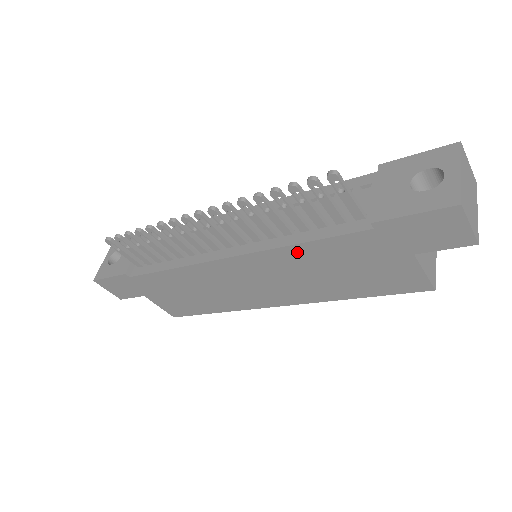
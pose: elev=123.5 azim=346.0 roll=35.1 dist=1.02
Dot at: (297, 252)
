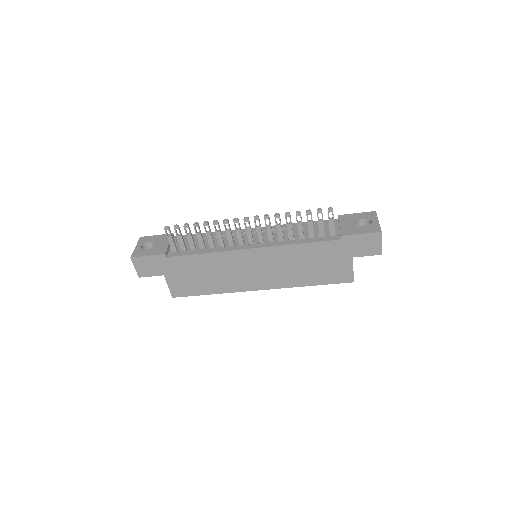
Dot at: (295, 249)
